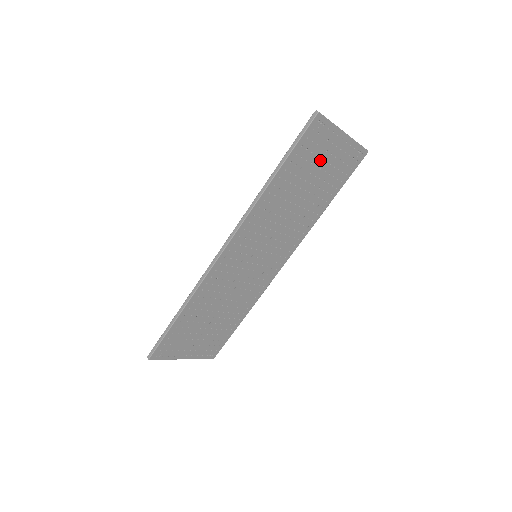
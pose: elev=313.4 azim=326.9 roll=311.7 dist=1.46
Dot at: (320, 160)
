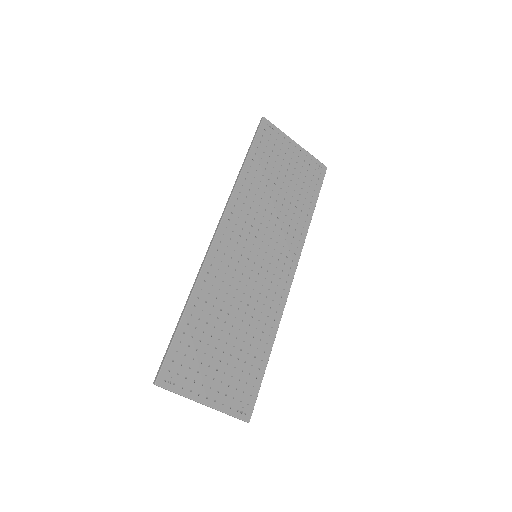
Dot at: (283, 161)
